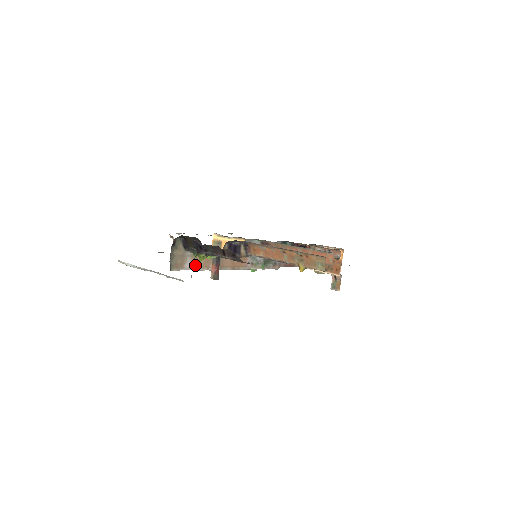
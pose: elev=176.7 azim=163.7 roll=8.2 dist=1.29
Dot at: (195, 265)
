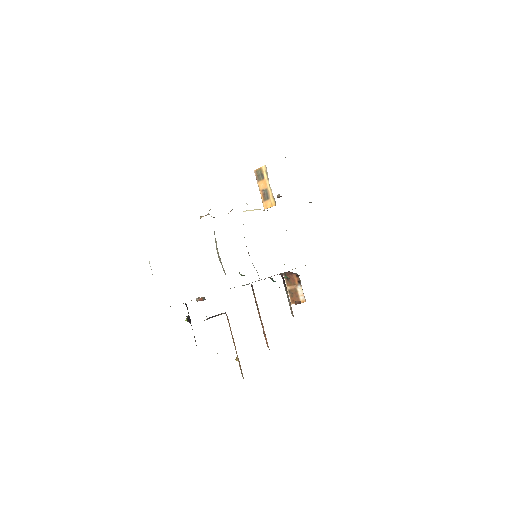
Dot at: occluded
